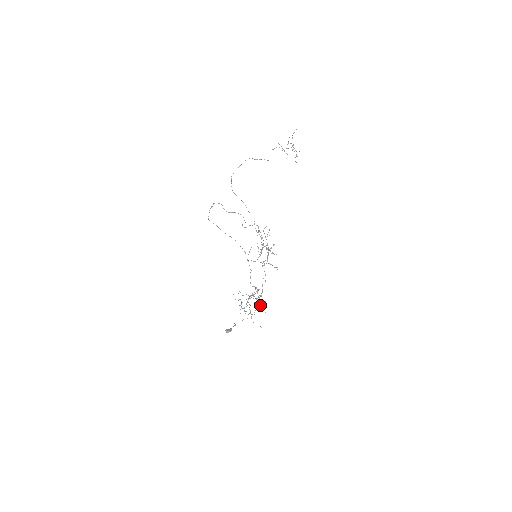
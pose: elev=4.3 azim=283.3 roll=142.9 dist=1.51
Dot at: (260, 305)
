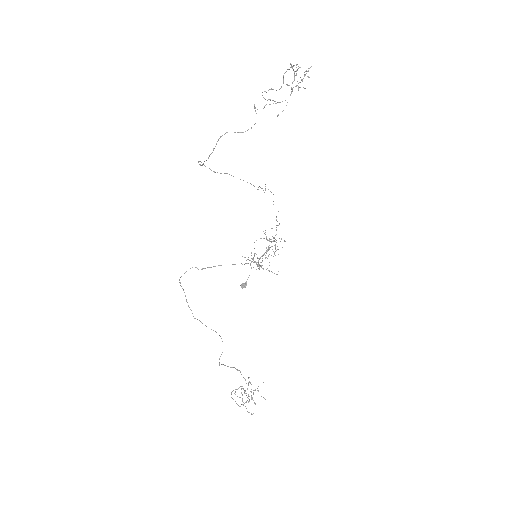
Dot at: (275, 251)
